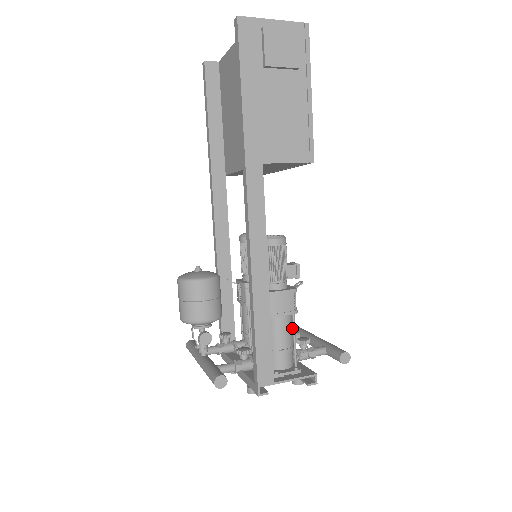
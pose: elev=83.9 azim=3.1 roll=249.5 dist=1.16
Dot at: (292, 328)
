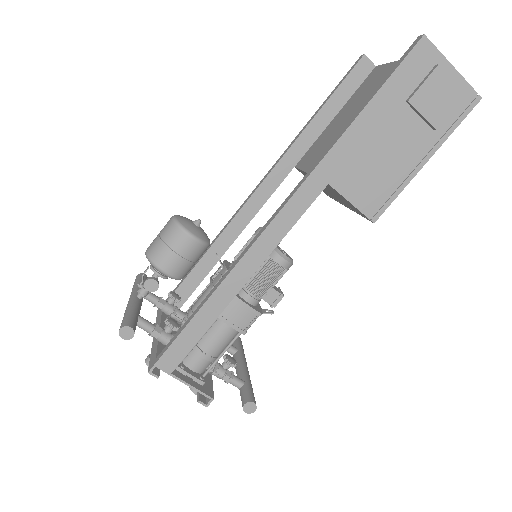
Dot at: (229, 342)
